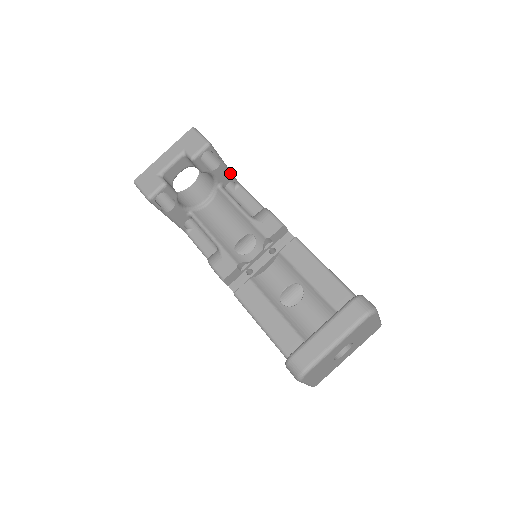
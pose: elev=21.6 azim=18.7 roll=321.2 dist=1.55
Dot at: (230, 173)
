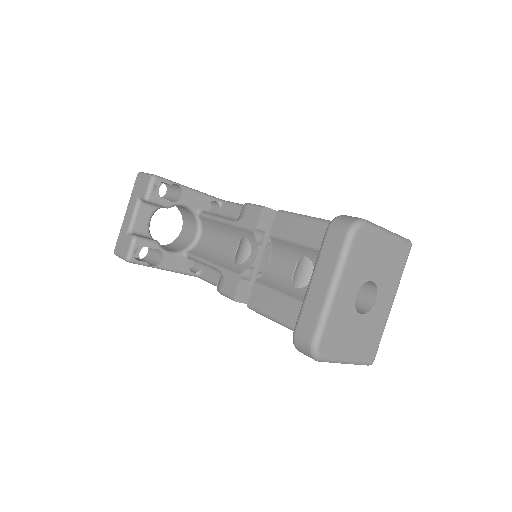
Dot at: (202, 194)
